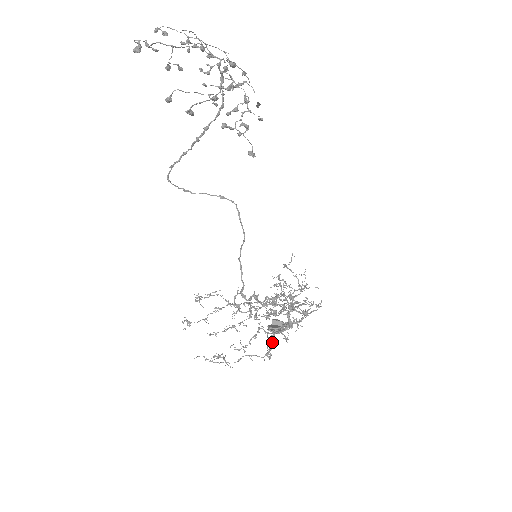
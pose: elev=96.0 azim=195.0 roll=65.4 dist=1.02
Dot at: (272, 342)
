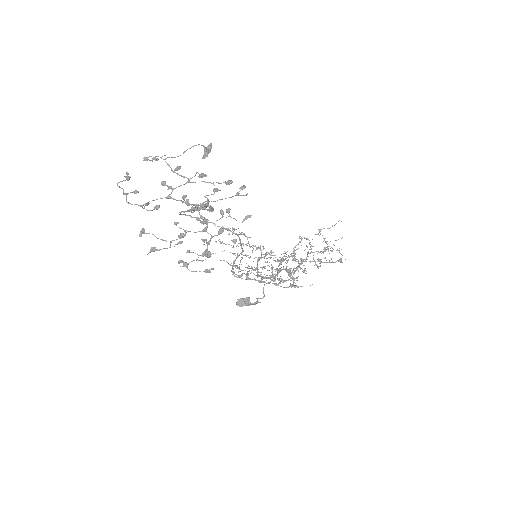
Dot at: (278, 272)
